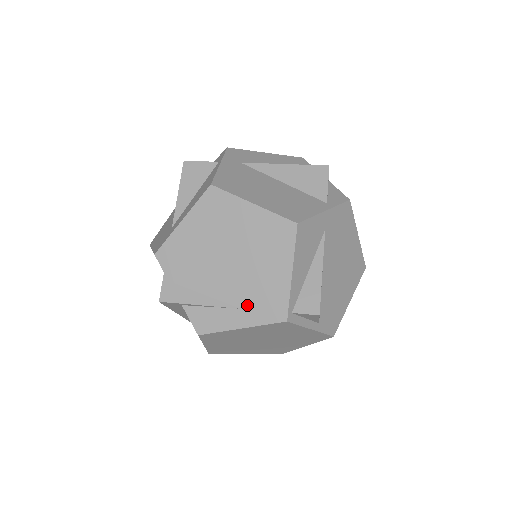
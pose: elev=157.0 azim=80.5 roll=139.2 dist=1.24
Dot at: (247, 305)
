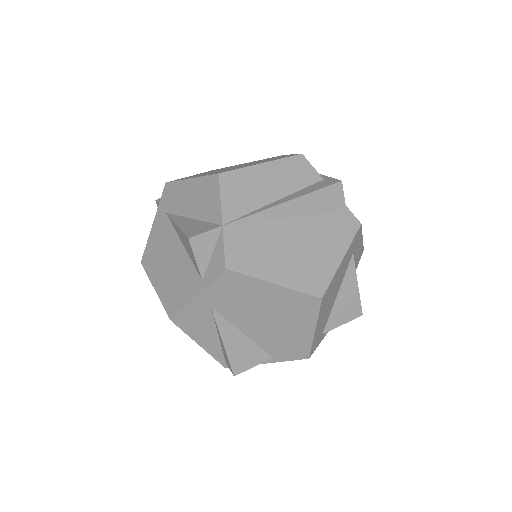
Dot at: occluded
